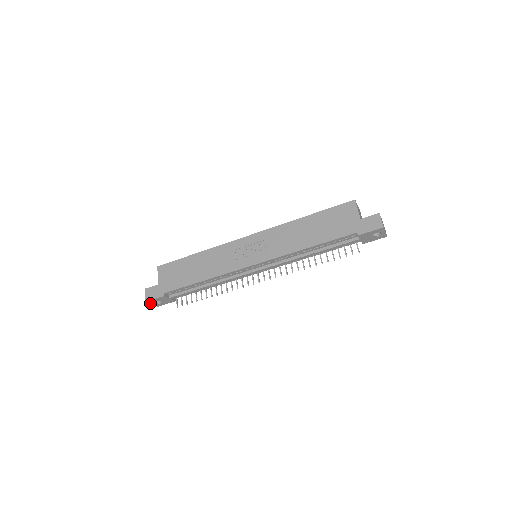
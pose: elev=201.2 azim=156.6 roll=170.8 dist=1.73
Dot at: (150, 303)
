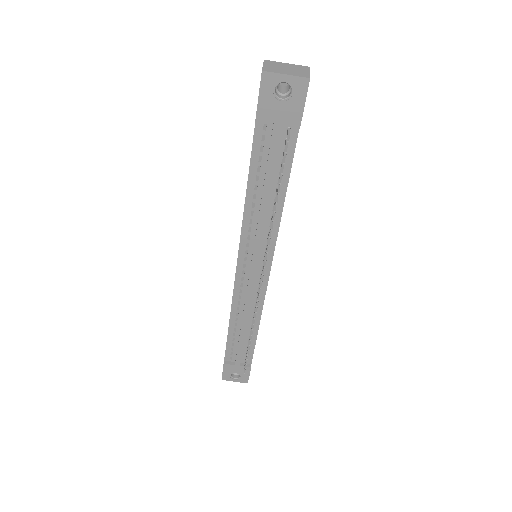
Dot at: (231, 380)
